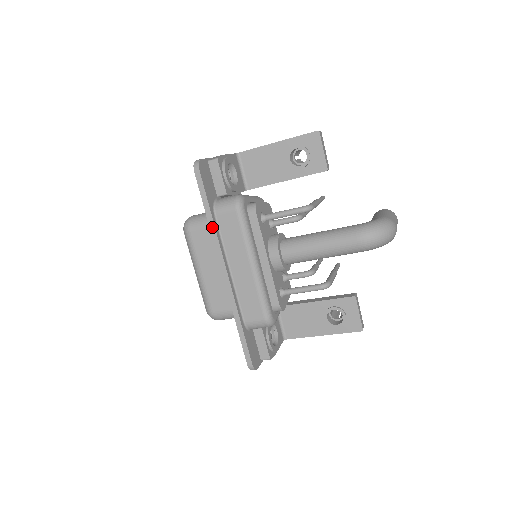
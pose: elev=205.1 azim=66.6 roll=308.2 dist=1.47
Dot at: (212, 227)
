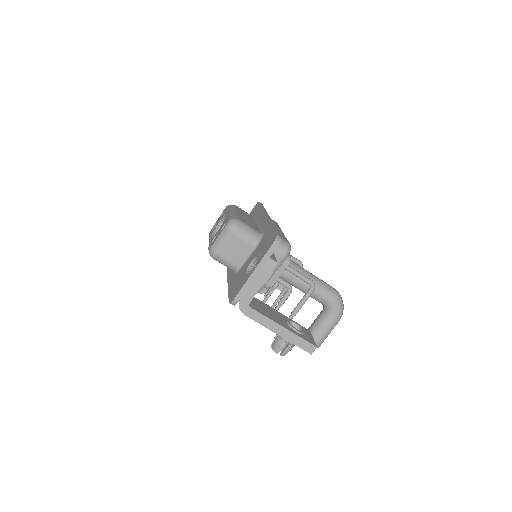
Dot at: (264, 209)
